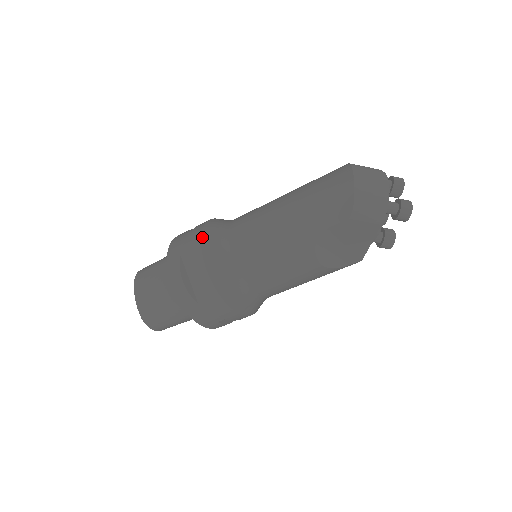
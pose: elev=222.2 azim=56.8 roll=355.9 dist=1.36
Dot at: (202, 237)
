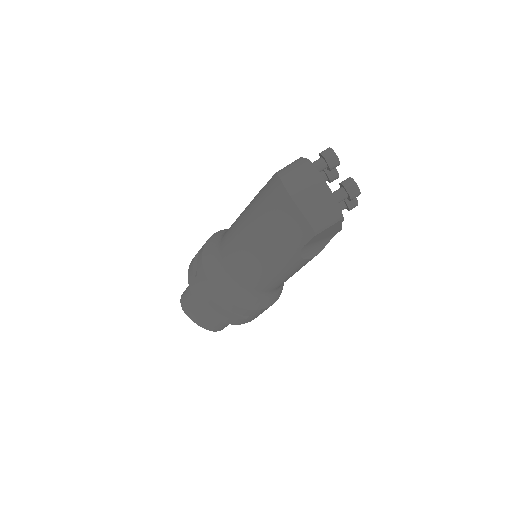
Dot at: (212, 285)
